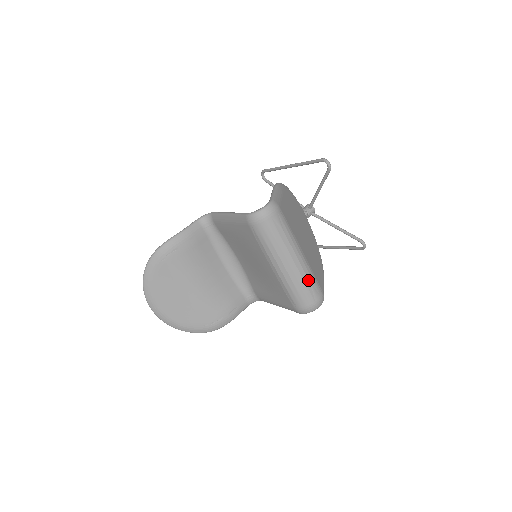
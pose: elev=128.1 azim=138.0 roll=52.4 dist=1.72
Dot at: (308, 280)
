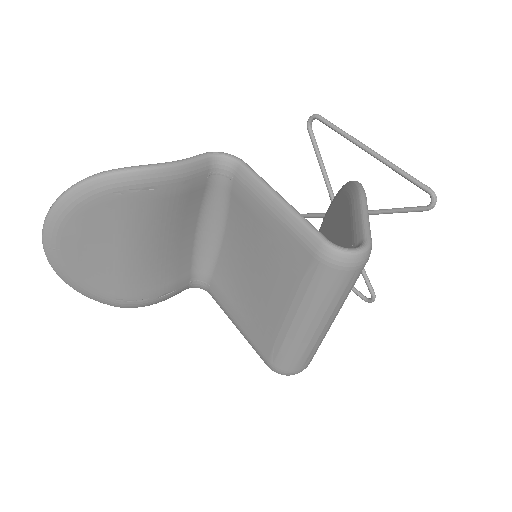
Dot at: (317, 347)
